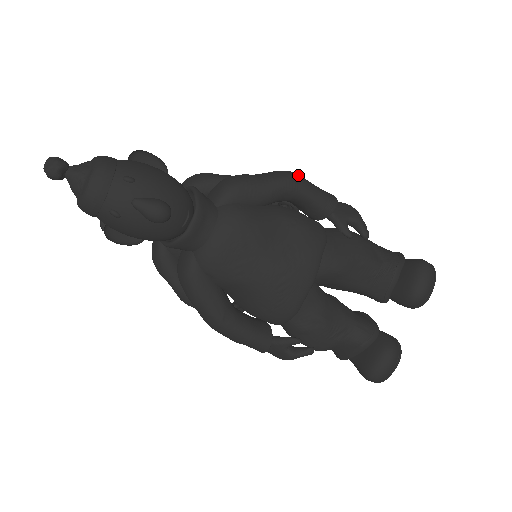
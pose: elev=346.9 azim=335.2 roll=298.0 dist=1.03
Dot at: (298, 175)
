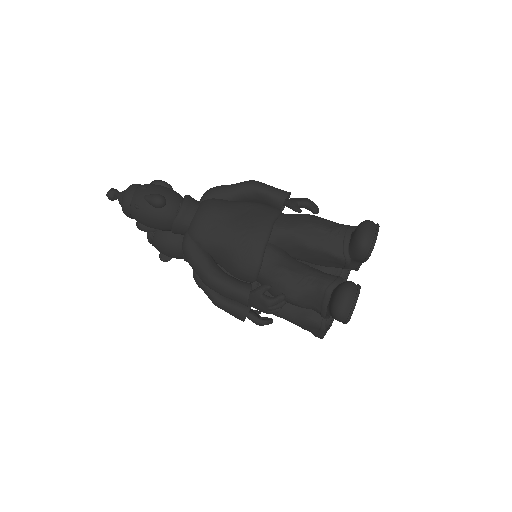
Dot at: (257, 181)
